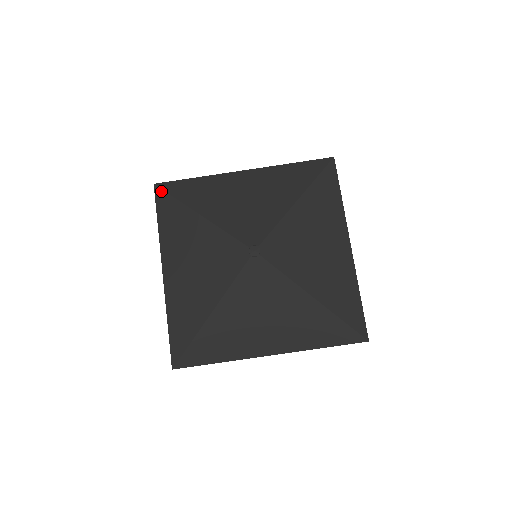
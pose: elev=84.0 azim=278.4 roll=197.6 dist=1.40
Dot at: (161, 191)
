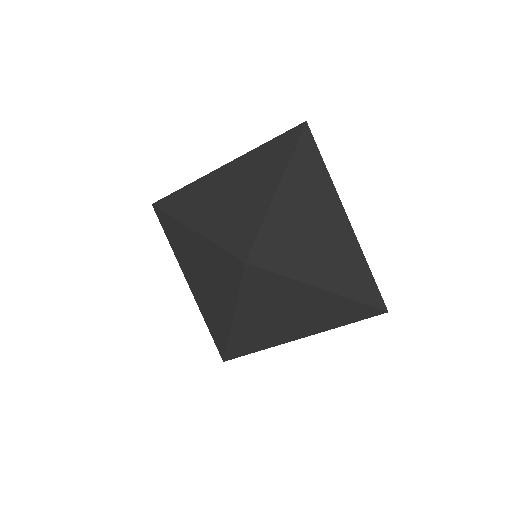
Dot at: (159, 211)
